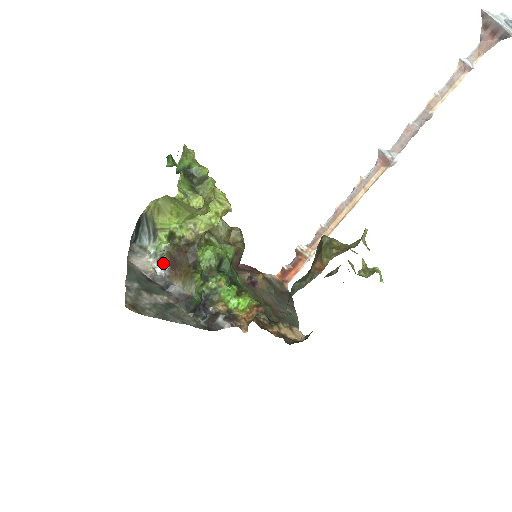
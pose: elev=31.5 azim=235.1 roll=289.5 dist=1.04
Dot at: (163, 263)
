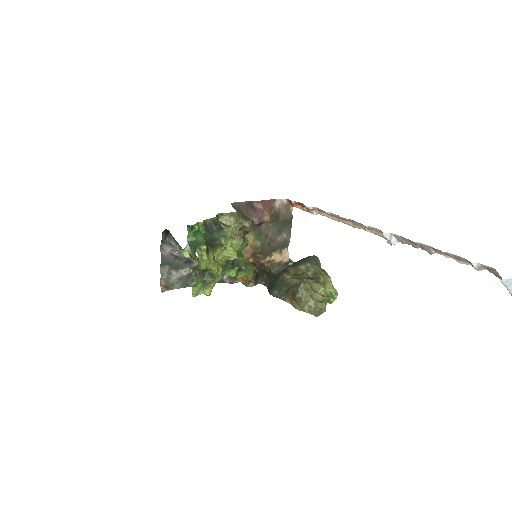
Dot at: (187, 248)
